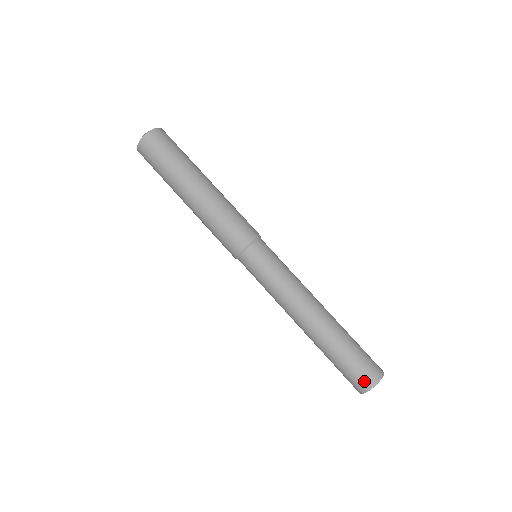
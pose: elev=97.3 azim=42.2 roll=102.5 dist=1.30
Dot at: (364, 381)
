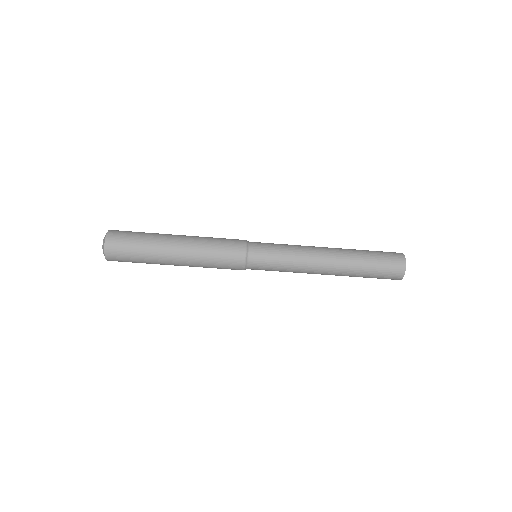
Dot at: (392, 279)
